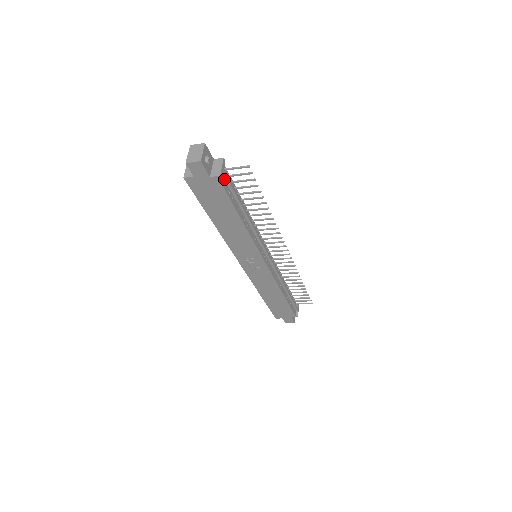
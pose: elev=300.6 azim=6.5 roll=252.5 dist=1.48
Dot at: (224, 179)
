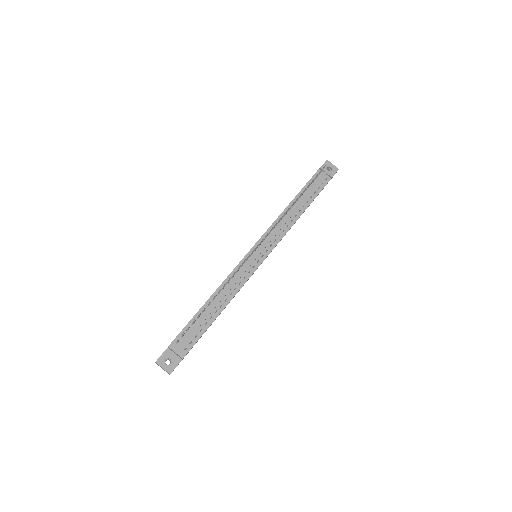
Dot at: (185, 344)
